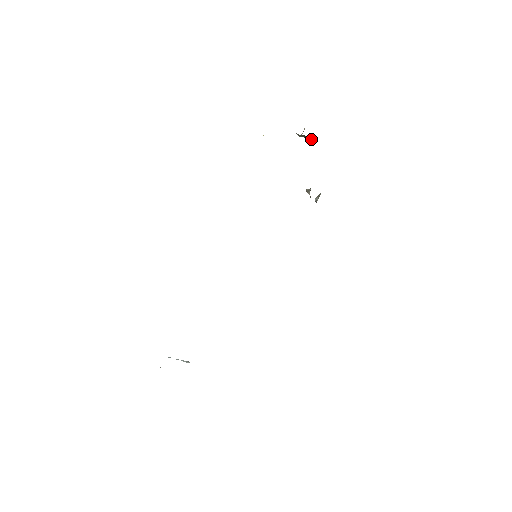
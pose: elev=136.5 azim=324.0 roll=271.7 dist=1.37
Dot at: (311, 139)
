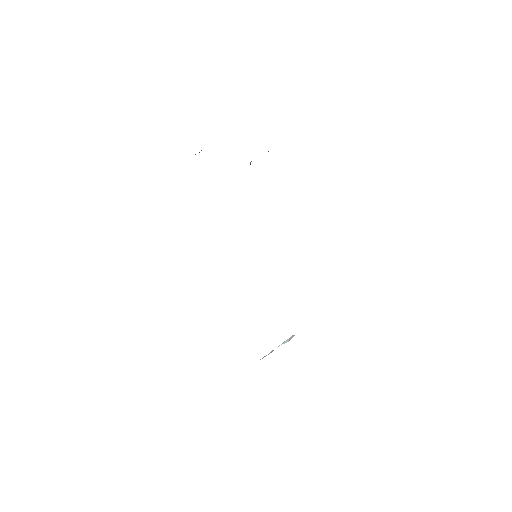
Dot at: occluded
